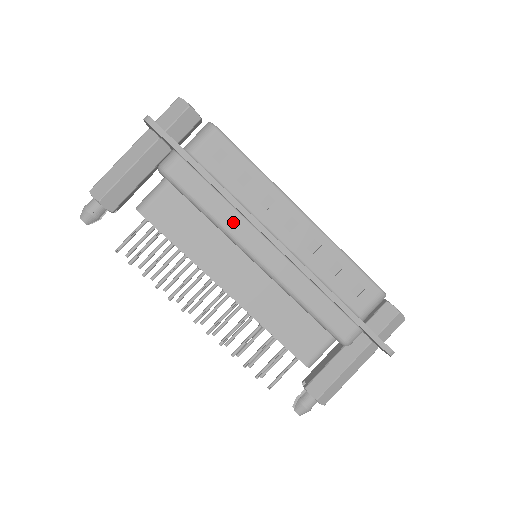
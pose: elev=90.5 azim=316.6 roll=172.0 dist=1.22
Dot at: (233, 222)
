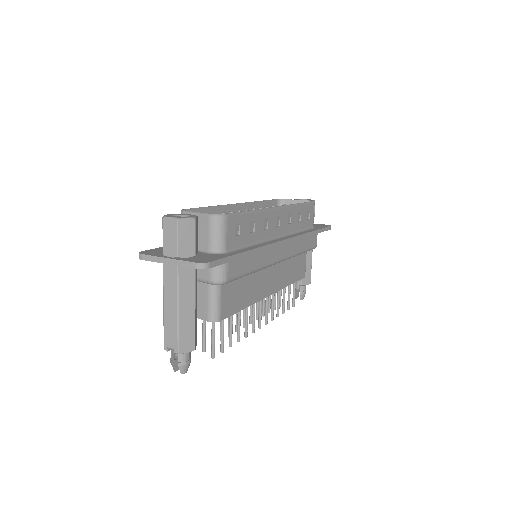
Dot at: (264, 259)
